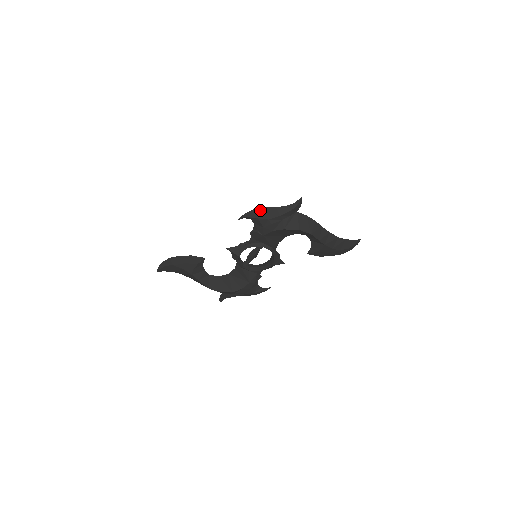
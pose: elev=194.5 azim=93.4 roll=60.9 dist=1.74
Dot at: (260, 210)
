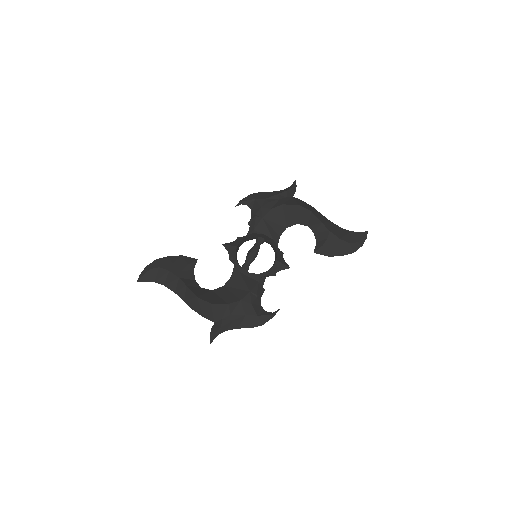
Dot at: (257, 194)
